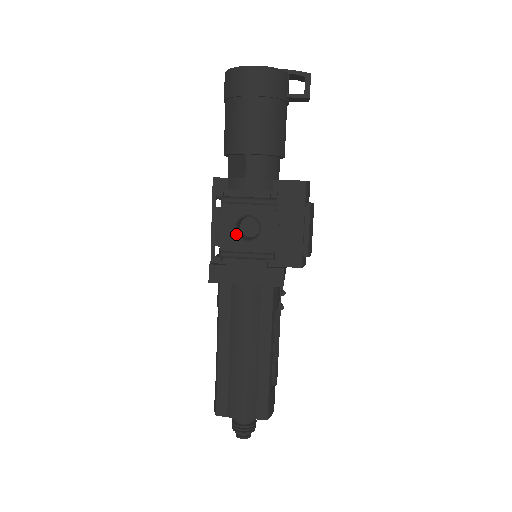
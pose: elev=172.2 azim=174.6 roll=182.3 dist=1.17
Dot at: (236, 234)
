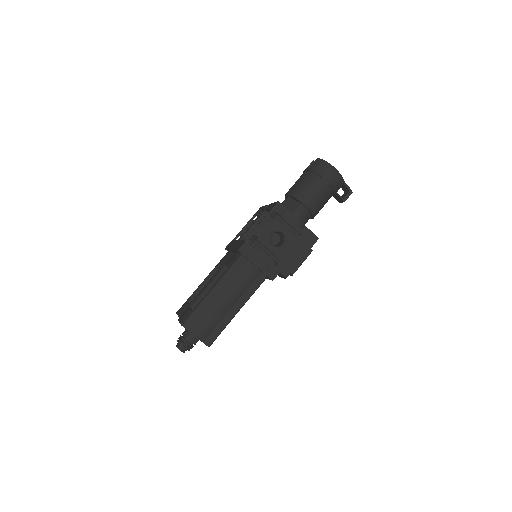
Dot at: (270, 237)
